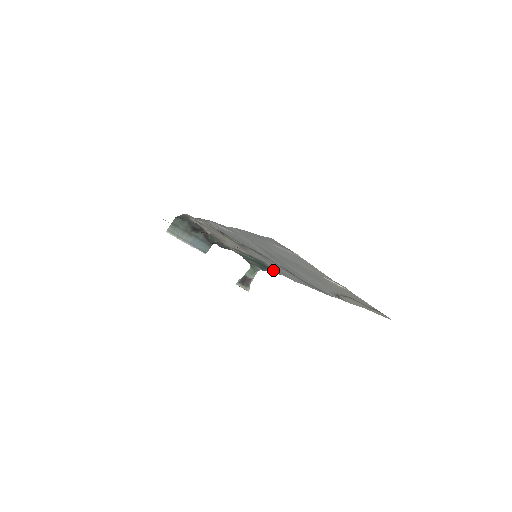
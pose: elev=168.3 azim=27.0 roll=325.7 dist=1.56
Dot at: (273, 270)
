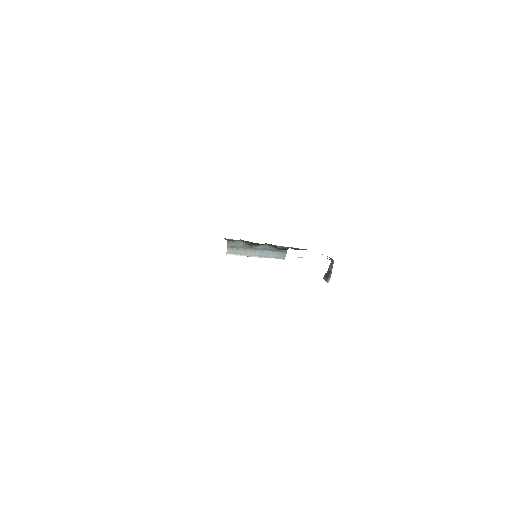
Dot at: occluded
